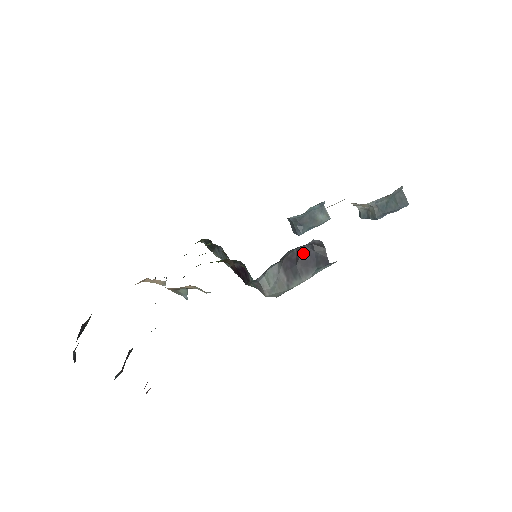
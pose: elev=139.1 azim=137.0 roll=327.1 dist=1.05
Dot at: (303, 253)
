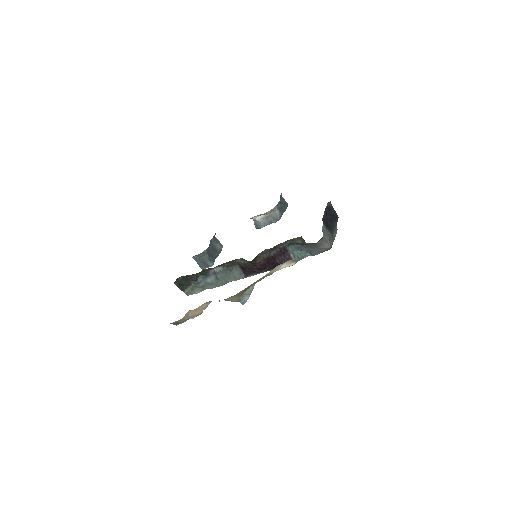
Dot at: (327, 214)
